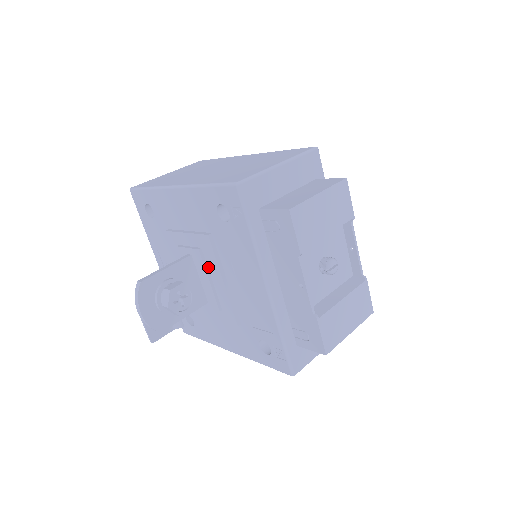
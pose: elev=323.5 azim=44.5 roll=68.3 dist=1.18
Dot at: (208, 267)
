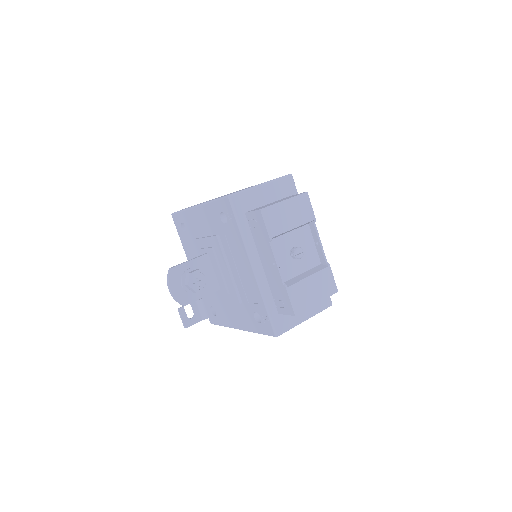
Dot at: (218, 261)
